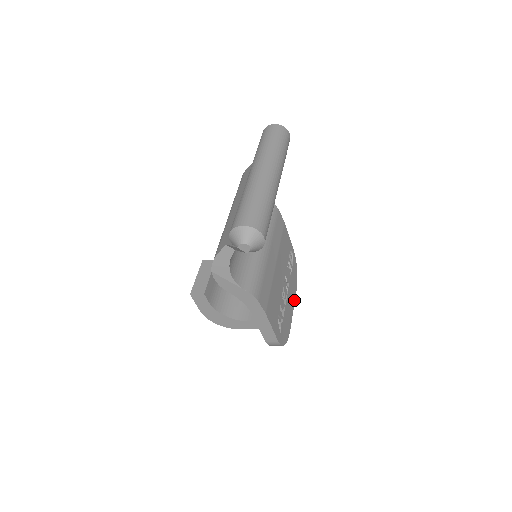
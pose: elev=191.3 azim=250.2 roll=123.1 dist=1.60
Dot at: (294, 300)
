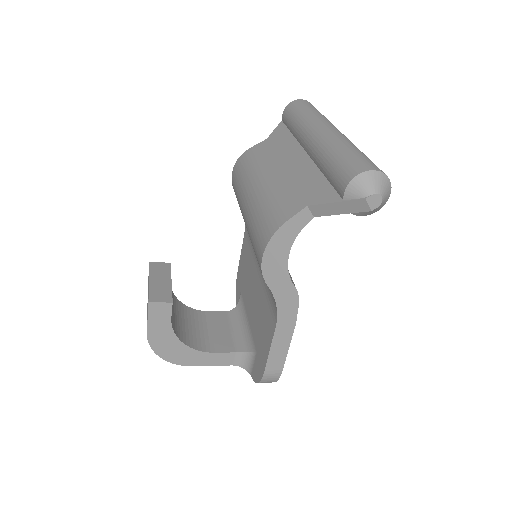
Dot at: occluded
